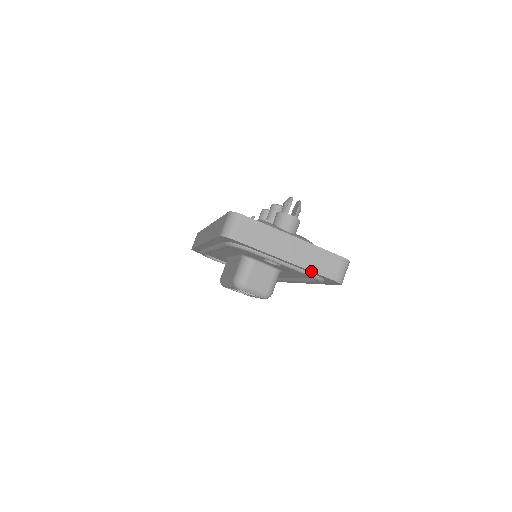
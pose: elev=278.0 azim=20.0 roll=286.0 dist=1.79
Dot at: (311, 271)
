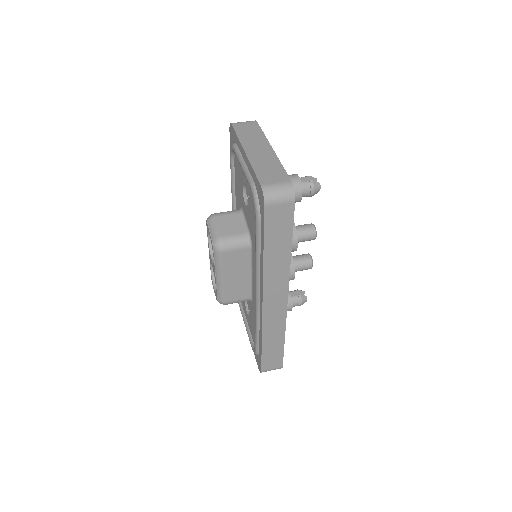
Dot at: (252, 167)
